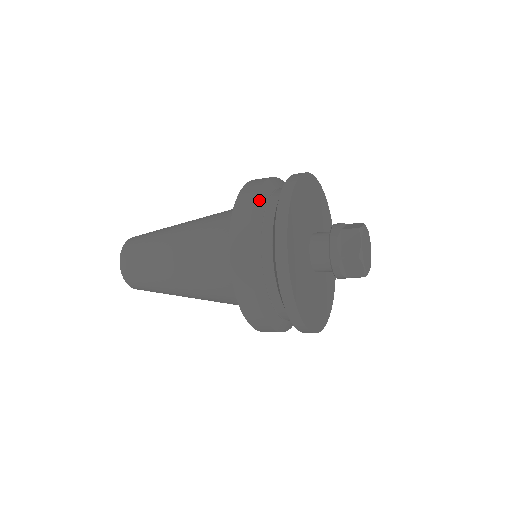
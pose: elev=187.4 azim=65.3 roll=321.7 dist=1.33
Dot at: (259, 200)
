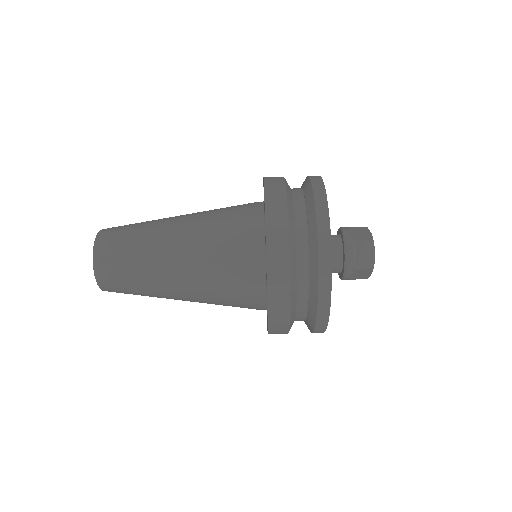
Dot at: occluded
